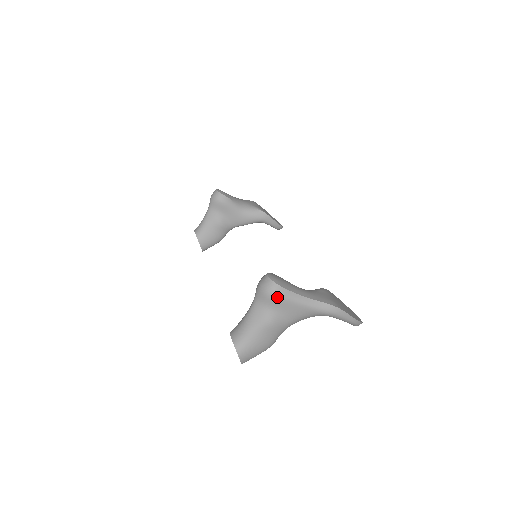
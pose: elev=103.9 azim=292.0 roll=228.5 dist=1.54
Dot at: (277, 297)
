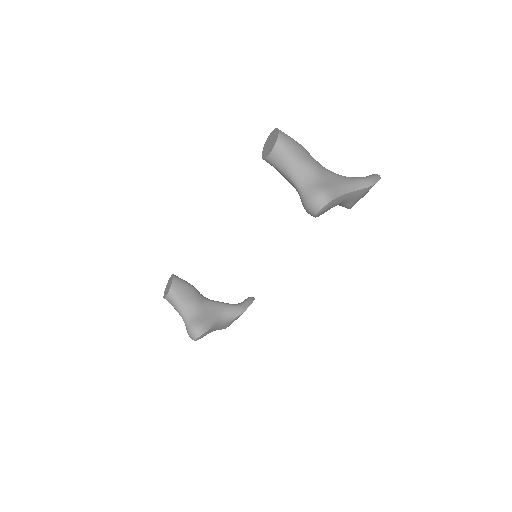
Dot at: occluded
